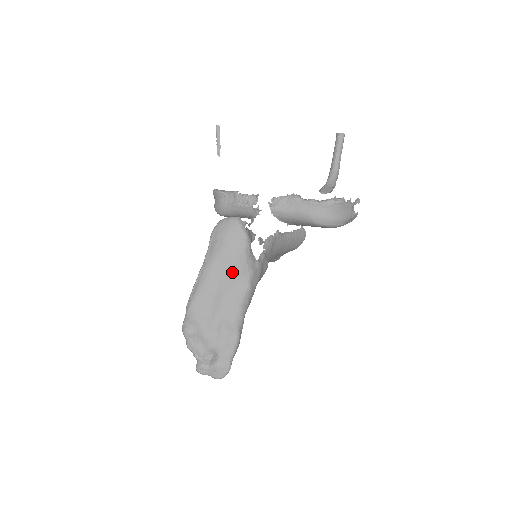
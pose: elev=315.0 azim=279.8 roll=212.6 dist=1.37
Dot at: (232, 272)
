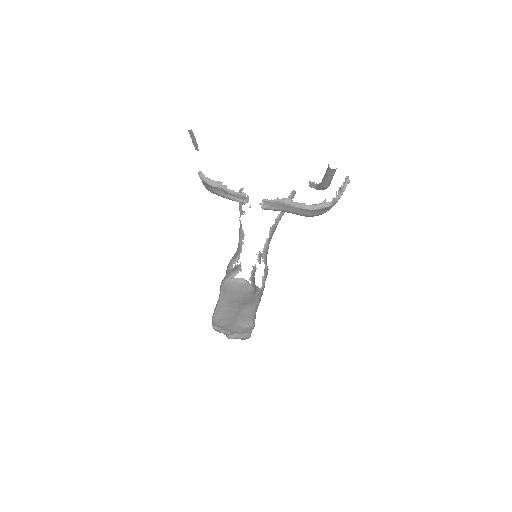
Dot at: (243, 304)
